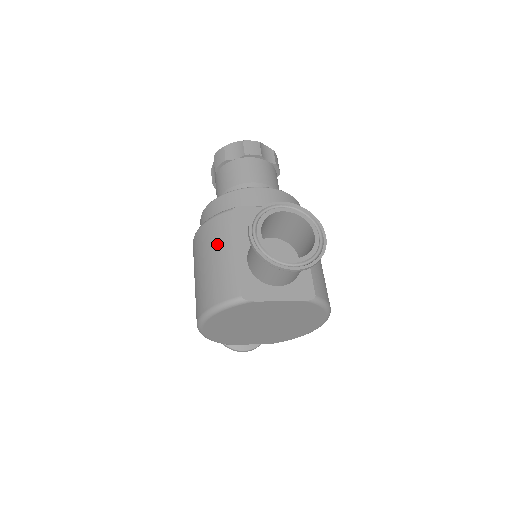
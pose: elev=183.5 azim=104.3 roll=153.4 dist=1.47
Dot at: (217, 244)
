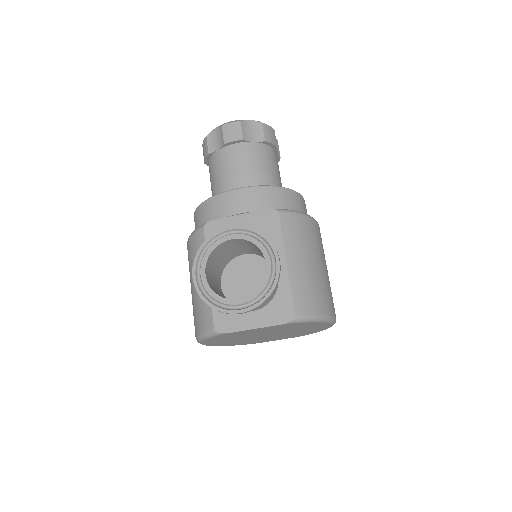
Dot at: occluded
